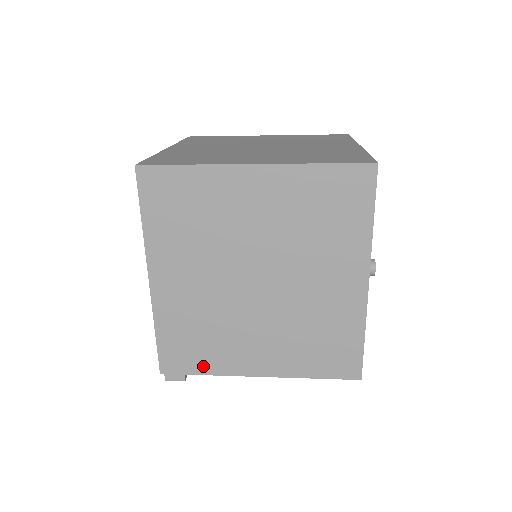
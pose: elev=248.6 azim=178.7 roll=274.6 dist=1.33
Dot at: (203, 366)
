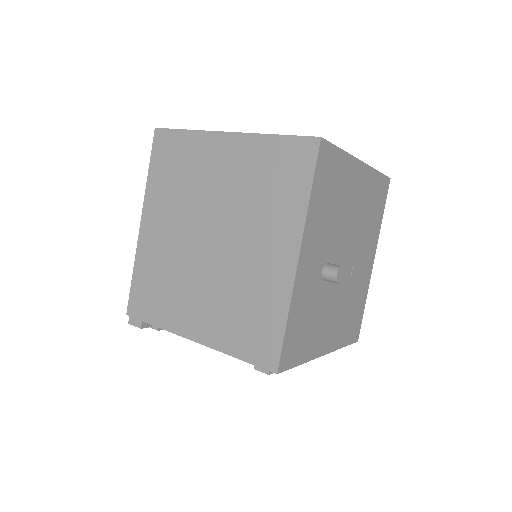
Dot at: (156, 316)
